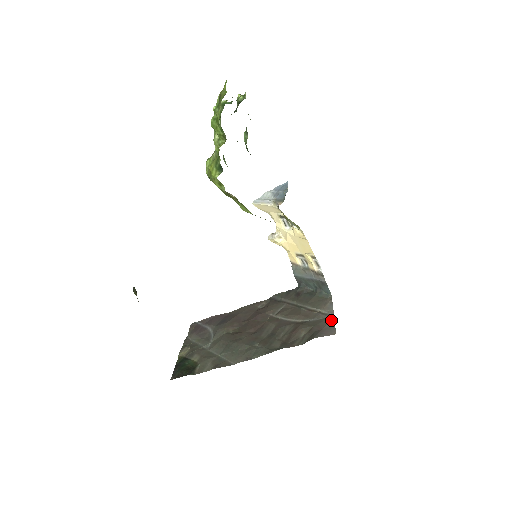
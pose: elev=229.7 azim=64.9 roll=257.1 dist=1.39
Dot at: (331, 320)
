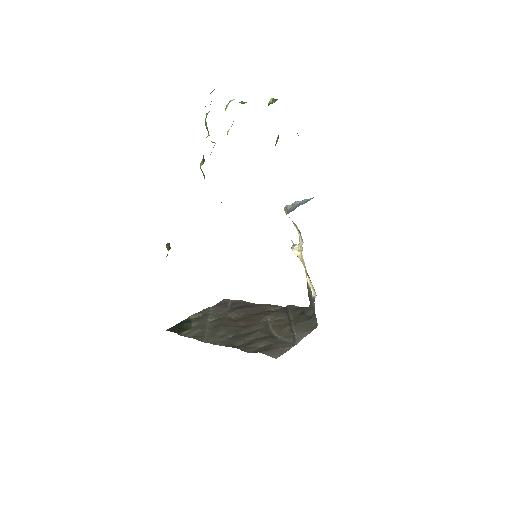
Dot at: (289, 346)
